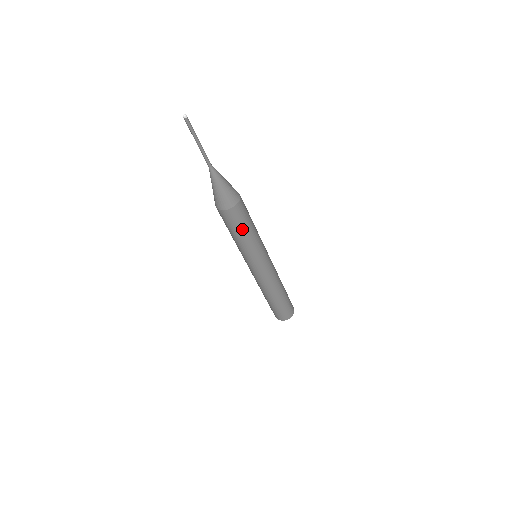
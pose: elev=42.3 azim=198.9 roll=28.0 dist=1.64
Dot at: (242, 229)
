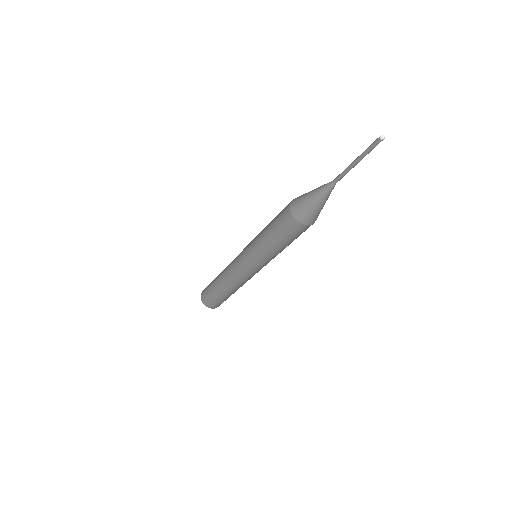
Dot at: occluded
